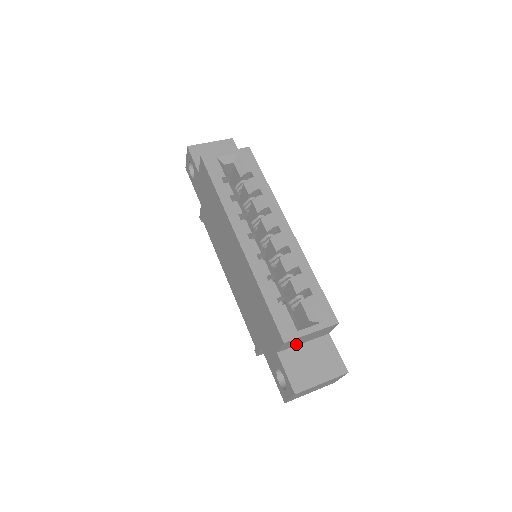
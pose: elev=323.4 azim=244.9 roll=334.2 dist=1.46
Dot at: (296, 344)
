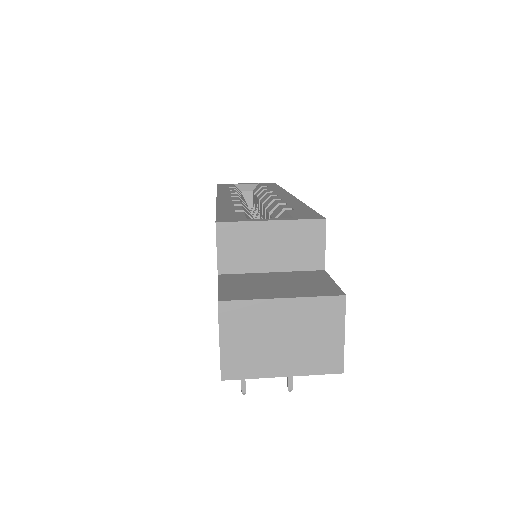
Dot at: (254, 265)
